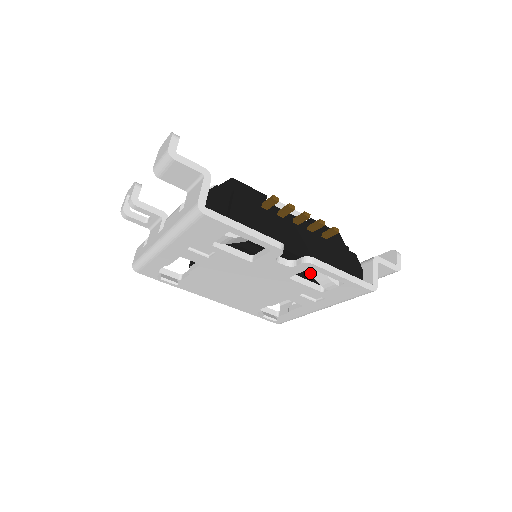
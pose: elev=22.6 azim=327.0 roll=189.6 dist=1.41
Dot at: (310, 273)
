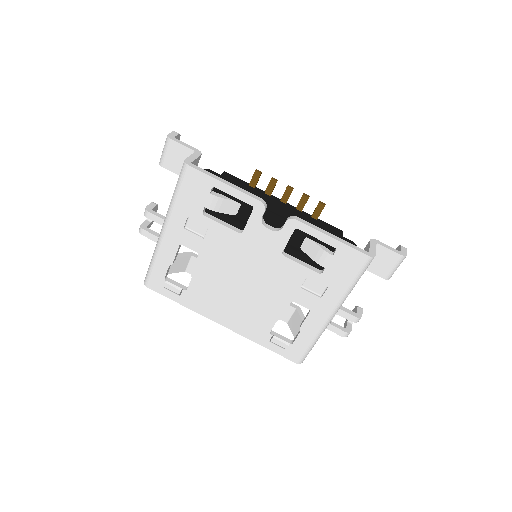
Dot at: (304, 252)
